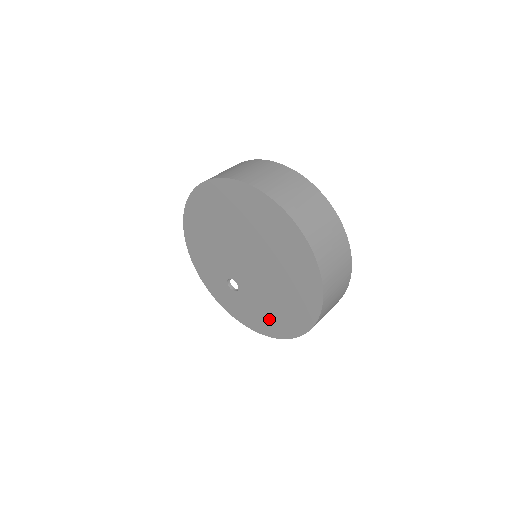
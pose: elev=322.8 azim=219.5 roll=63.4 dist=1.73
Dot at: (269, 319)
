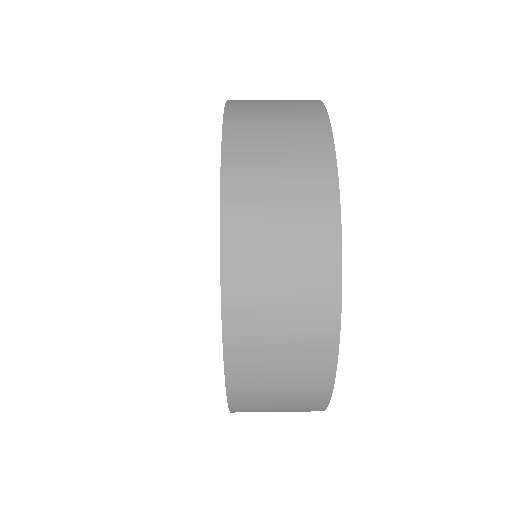
Dot at: occluded
